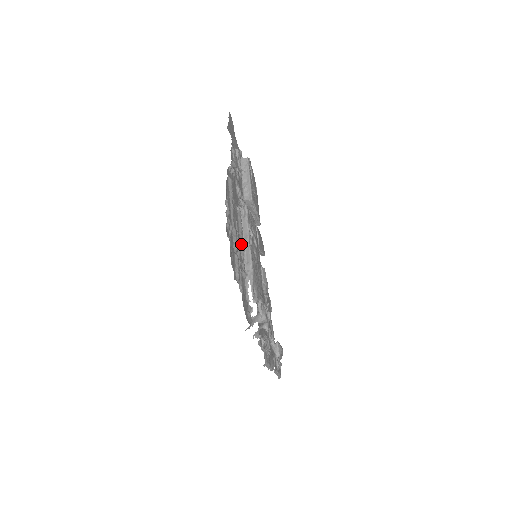
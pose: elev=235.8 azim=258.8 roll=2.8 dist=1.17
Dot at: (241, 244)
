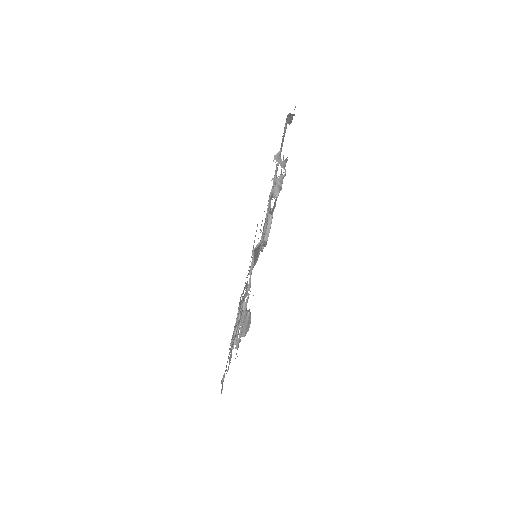
Dot at: occluded
